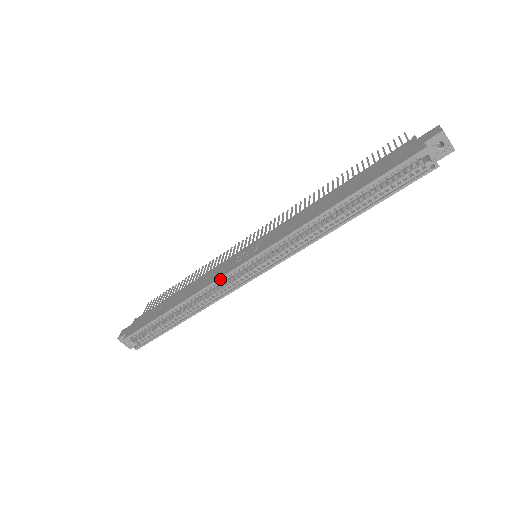
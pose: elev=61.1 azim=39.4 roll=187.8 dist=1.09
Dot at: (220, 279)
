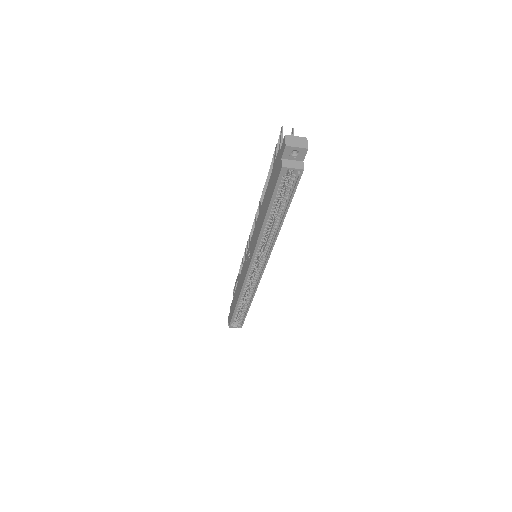
Dot at: (244, 283)
